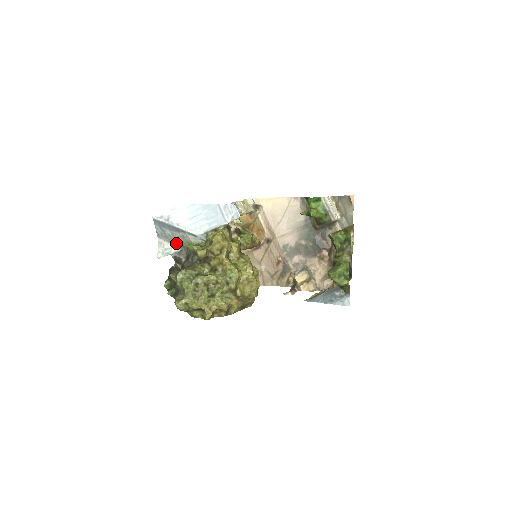
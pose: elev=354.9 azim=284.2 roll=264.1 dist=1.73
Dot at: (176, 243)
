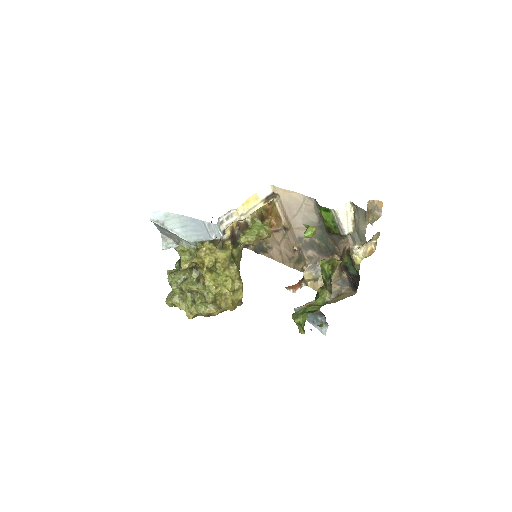
Dot at: (175, 241)
